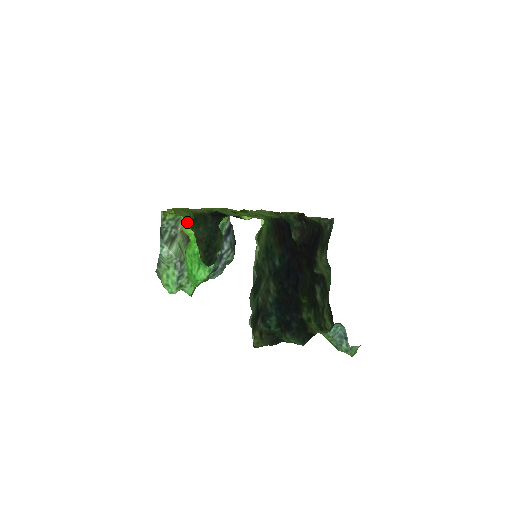
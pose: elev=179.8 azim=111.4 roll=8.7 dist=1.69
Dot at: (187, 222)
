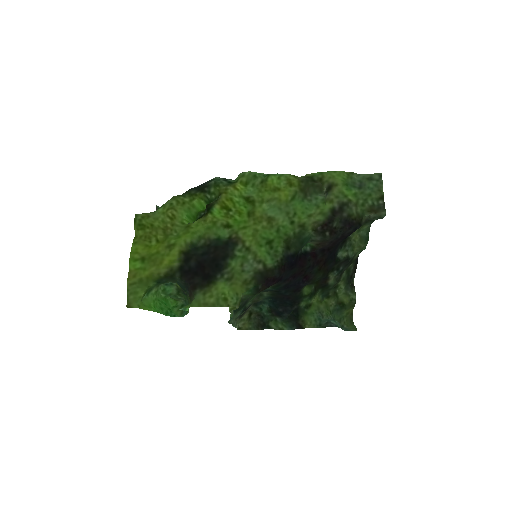
Dot at: (148, 290)
